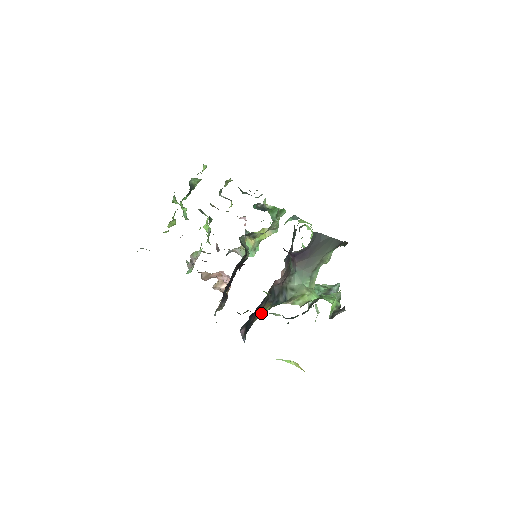
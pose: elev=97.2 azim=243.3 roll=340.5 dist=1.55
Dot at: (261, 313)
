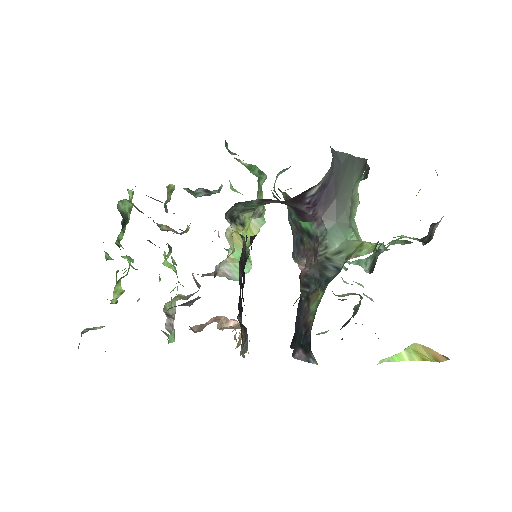
Dot at: (313, 309)
